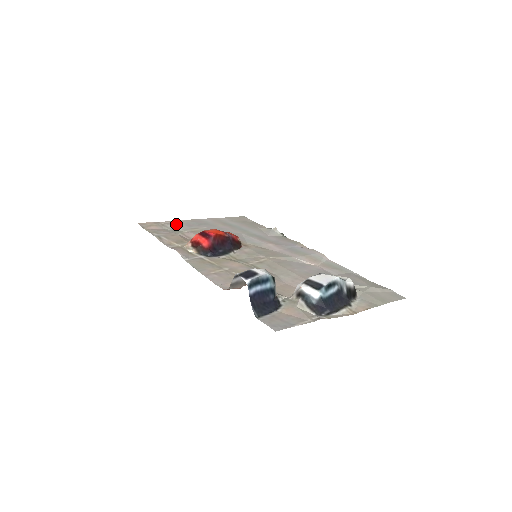
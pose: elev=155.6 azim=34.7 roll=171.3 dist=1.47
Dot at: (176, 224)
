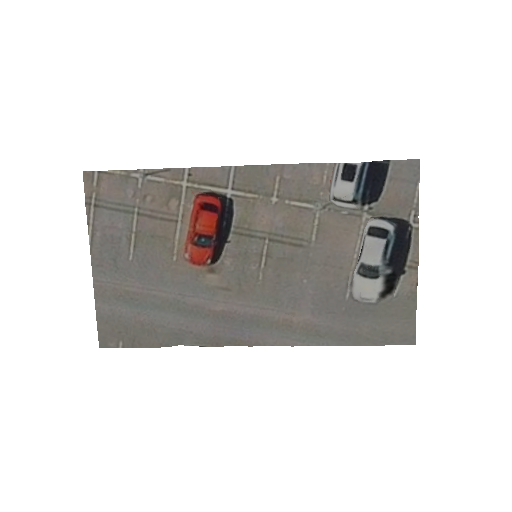
Dot at: (103, 224)
